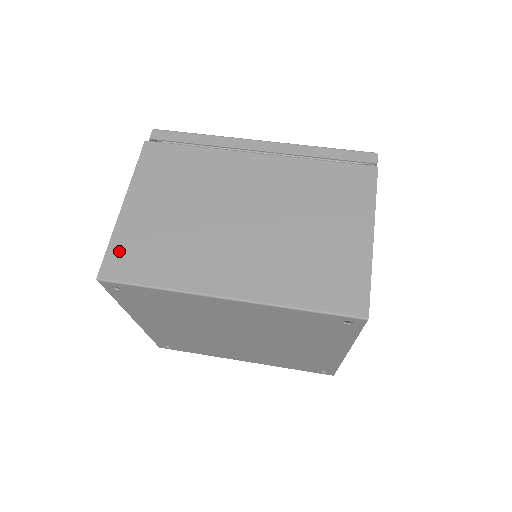
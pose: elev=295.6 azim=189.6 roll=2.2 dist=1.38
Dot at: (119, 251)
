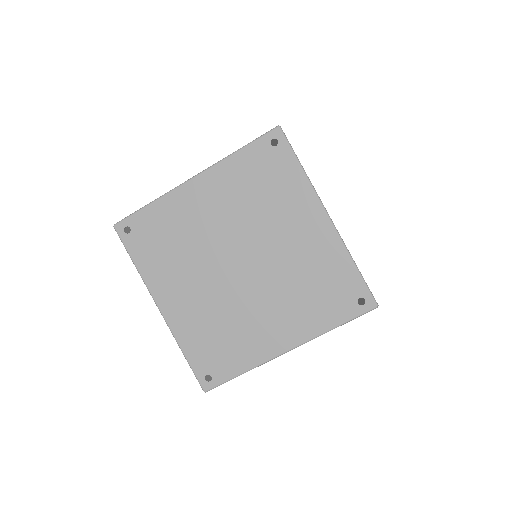
Dot at: occluded
